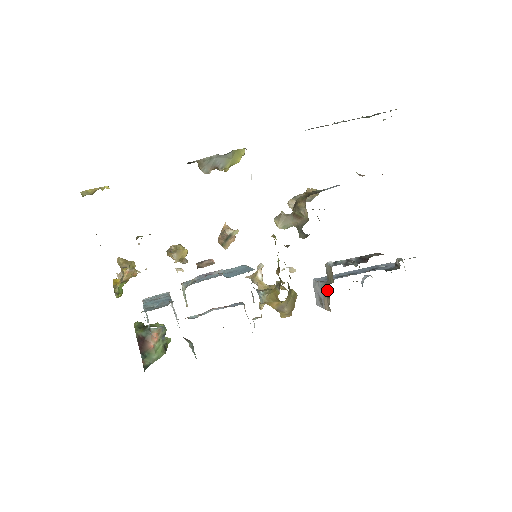
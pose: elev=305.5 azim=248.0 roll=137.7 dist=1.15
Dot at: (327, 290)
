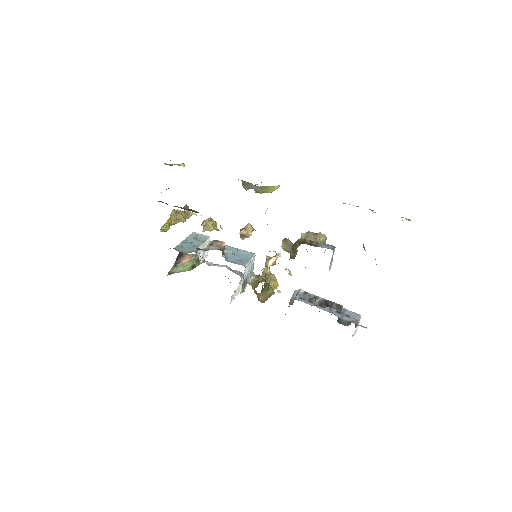
Dot at: occluded
